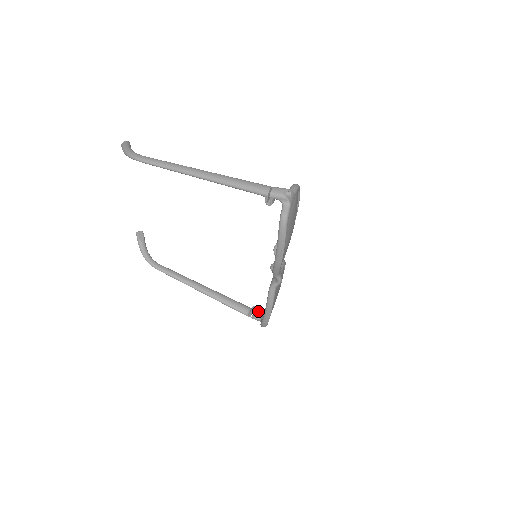
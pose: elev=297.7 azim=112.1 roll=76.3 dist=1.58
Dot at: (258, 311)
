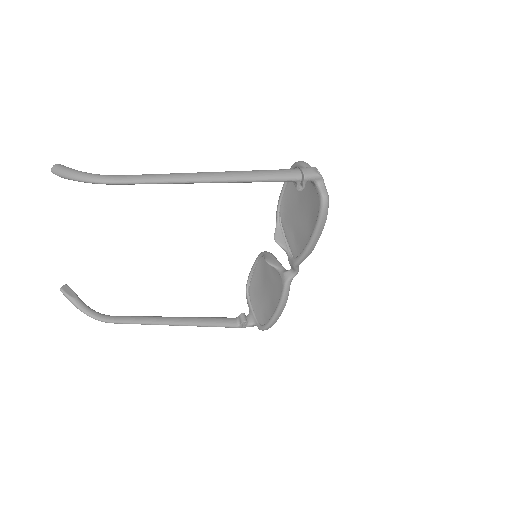
Dot at: occluded
